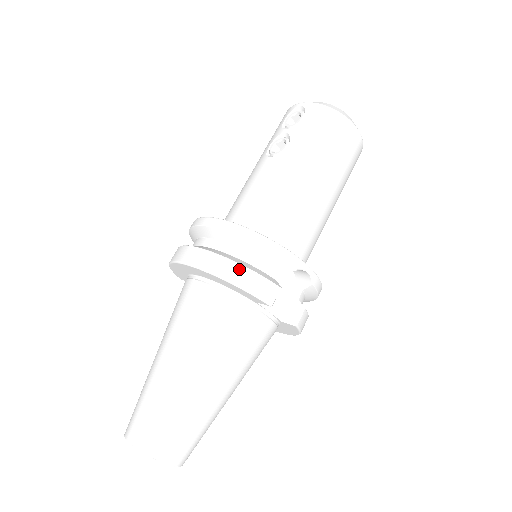
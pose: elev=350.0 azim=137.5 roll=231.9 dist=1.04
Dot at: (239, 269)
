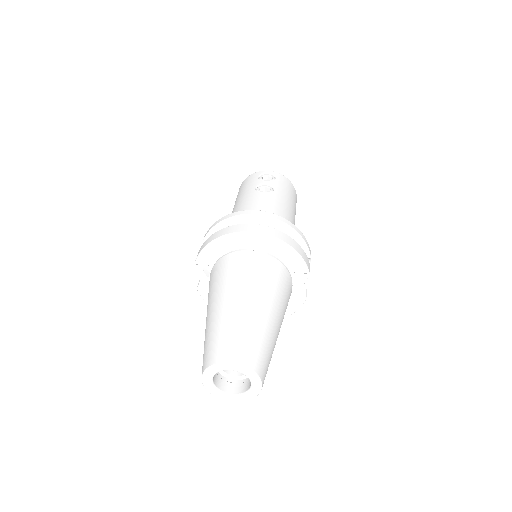
Dot at: (294, 242)
